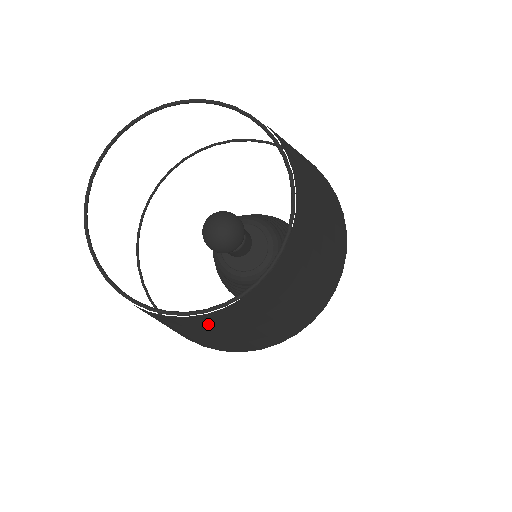
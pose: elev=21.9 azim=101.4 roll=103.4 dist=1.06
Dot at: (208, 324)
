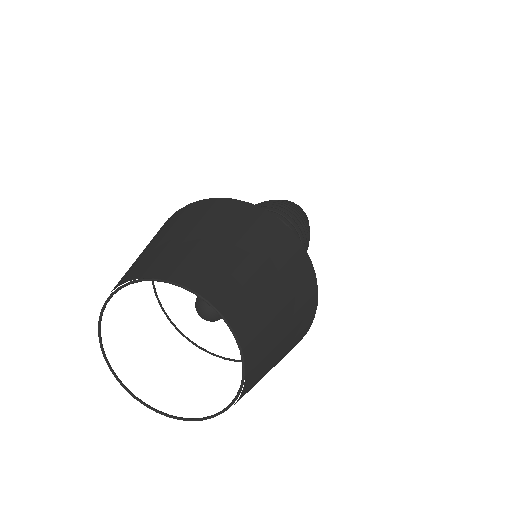
Dot at: occluded
